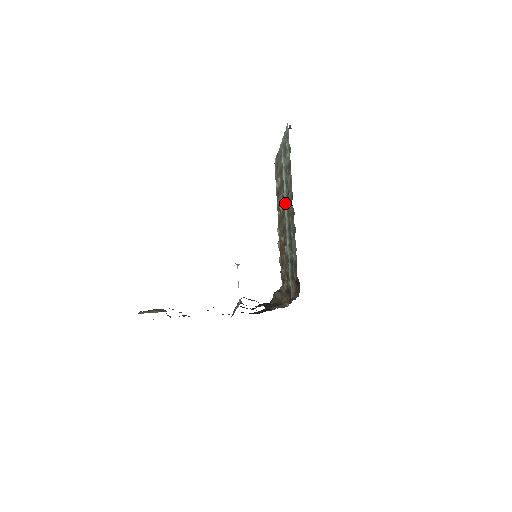
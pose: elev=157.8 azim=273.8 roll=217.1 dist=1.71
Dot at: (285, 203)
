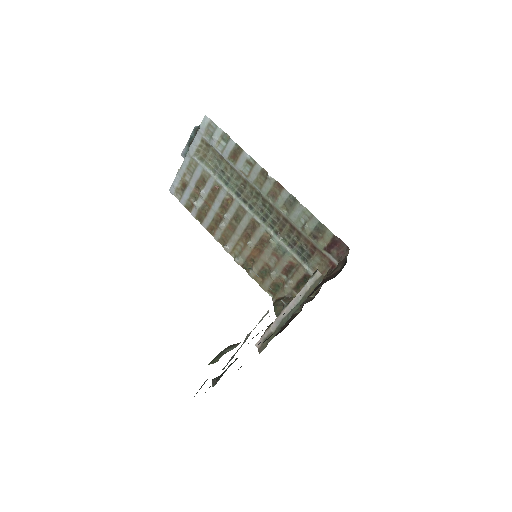
Dot at: (238, 200)
